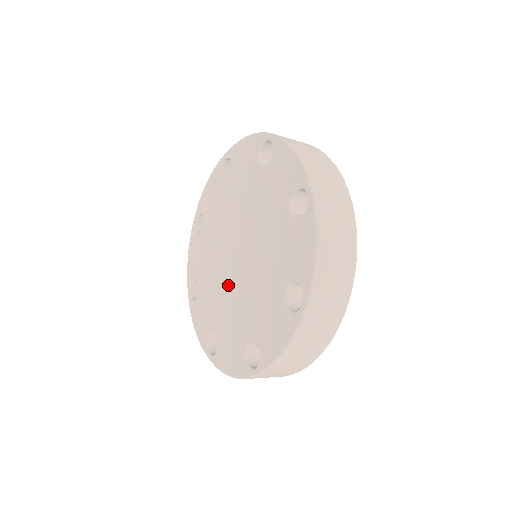
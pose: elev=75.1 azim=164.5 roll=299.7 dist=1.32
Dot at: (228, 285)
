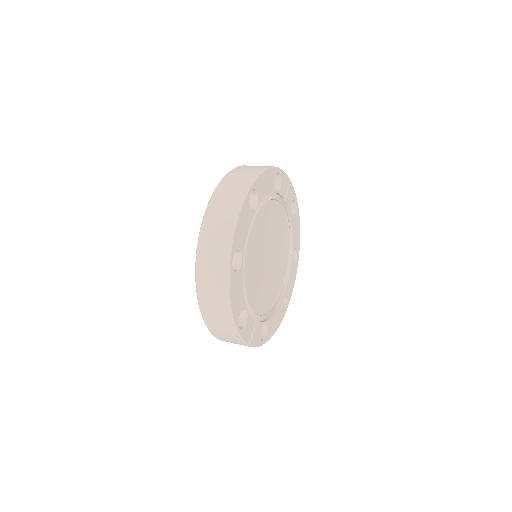
Dot at: occluded
